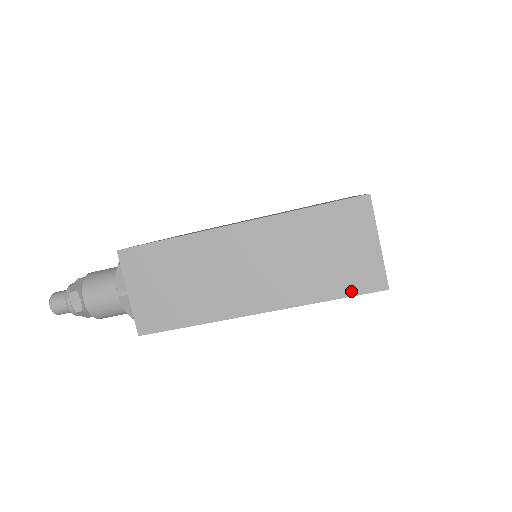
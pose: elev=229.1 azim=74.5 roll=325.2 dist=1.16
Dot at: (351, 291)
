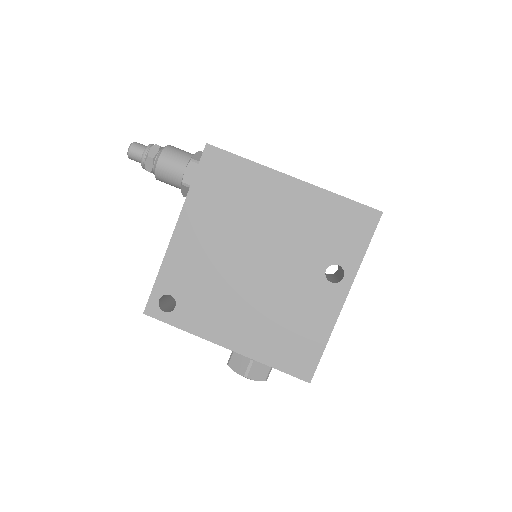
Dot at: (358, 203)
